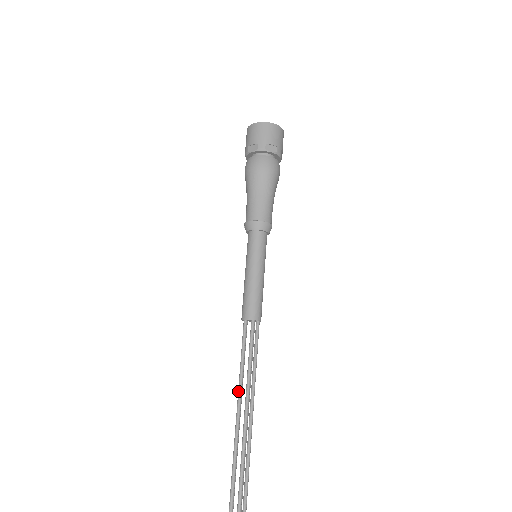
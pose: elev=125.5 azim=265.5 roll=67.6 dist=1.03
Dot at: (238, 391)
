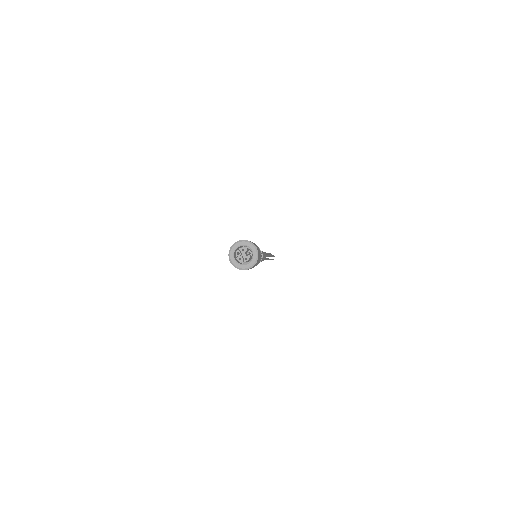
Dot at: occluded
